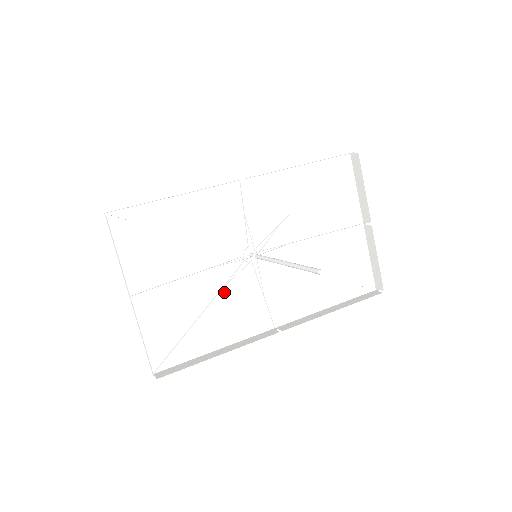
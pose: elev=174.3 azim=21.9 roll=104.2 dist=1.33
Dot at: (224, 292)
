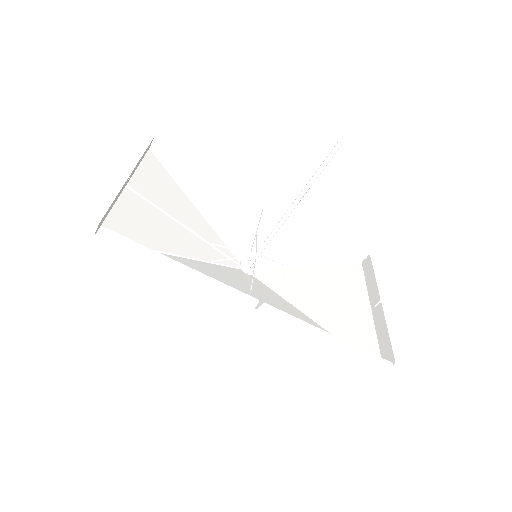
Dot at: (209, 265)
